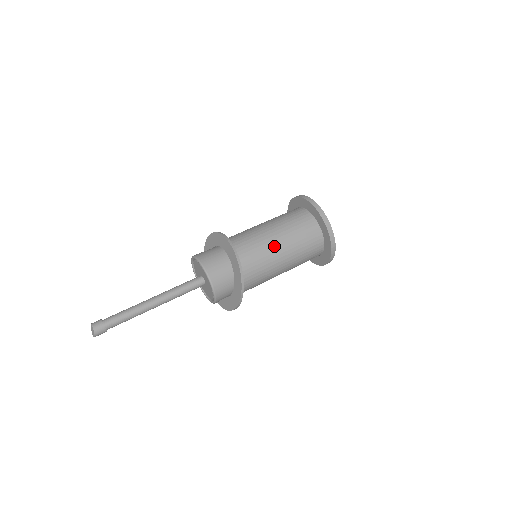
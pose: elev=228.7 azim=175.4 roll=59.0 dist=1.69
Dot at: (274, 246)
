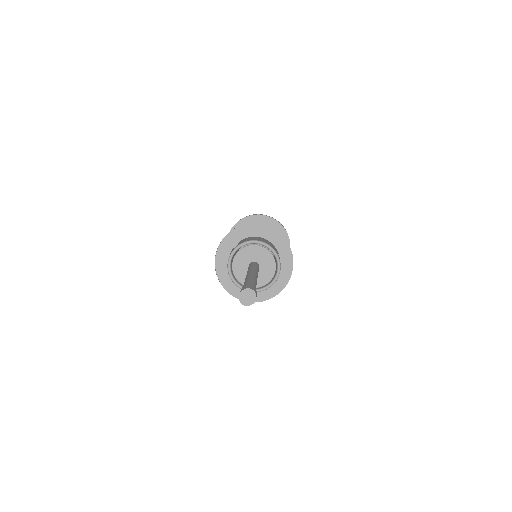
Dot at: occluded
